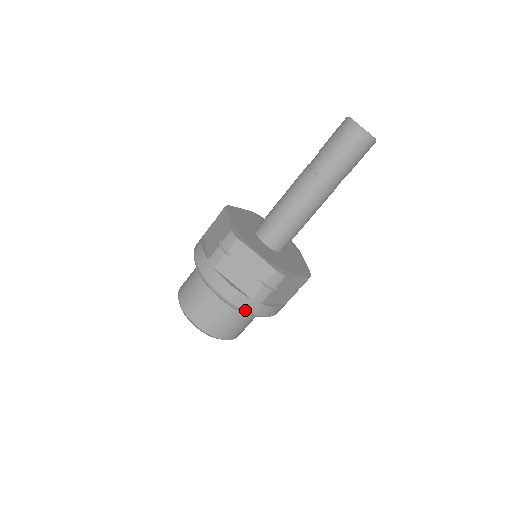
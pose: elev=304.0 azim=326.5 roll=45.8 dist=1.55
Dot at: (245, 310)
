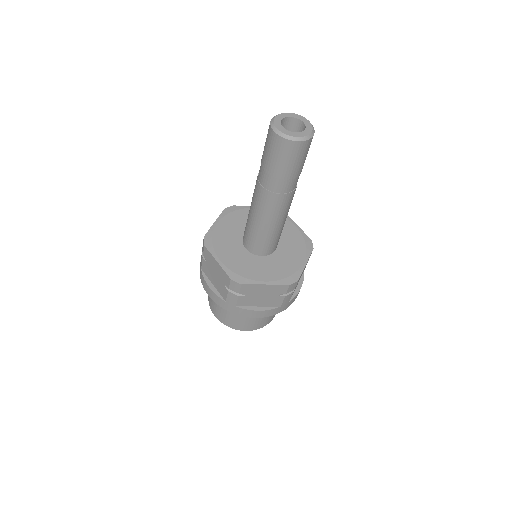
Dot at: occluded
